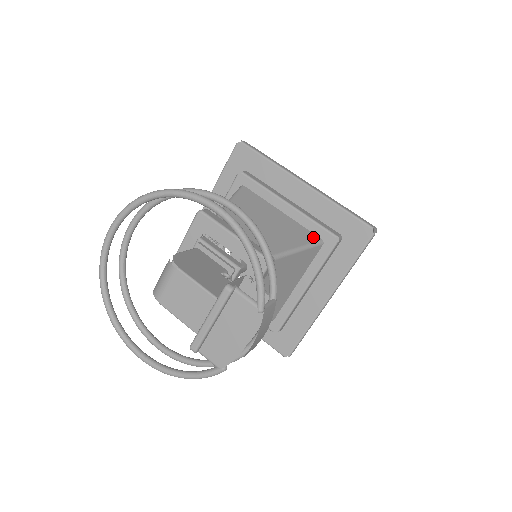
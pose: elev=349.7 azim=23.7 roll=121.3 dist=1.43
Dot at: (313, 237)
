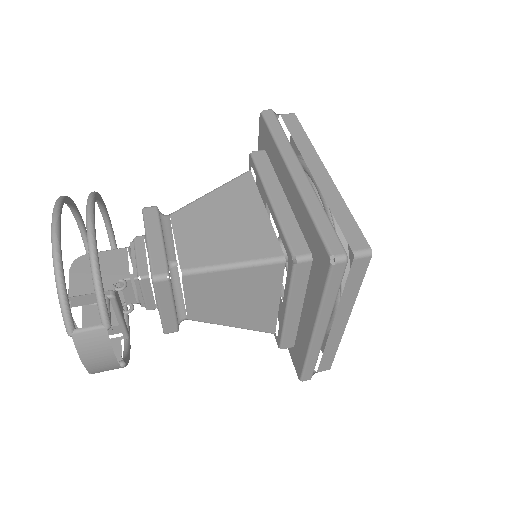
Dot at: (273, 251)
